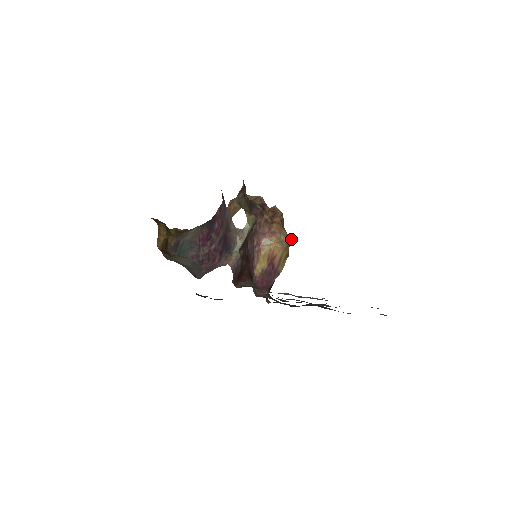
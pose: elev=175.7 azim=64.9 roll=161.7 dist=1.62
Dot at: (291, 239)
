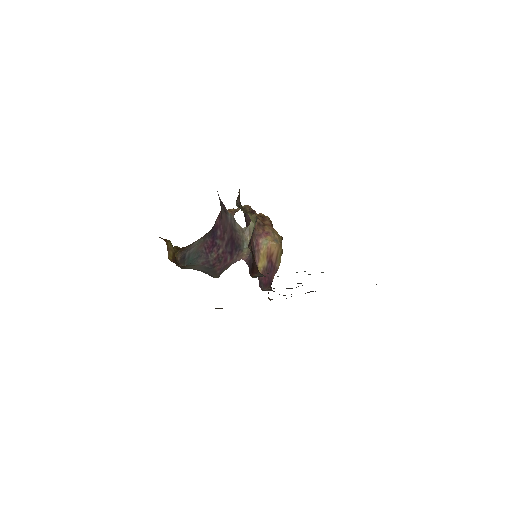
Dot at: (282, 238)
